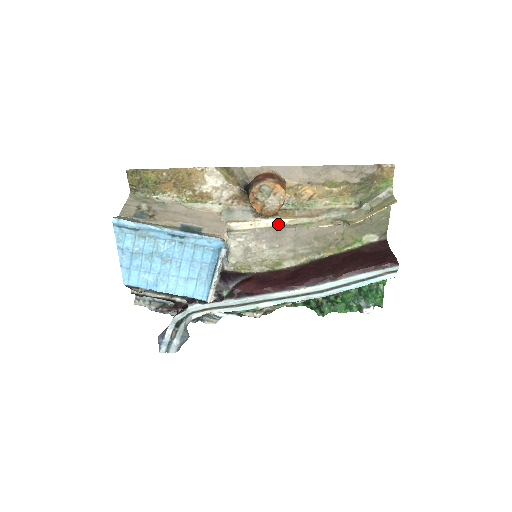
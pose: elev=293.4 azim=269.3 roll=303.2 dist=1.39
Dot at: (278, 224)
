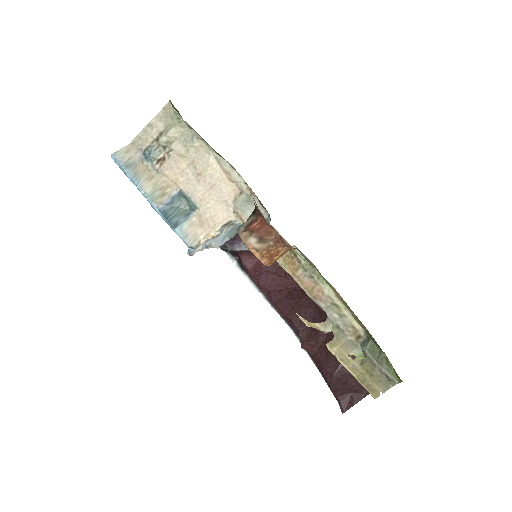
Dot at: (277, 261)
